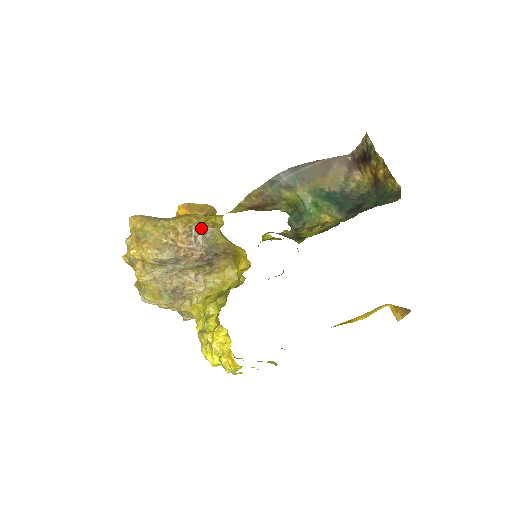
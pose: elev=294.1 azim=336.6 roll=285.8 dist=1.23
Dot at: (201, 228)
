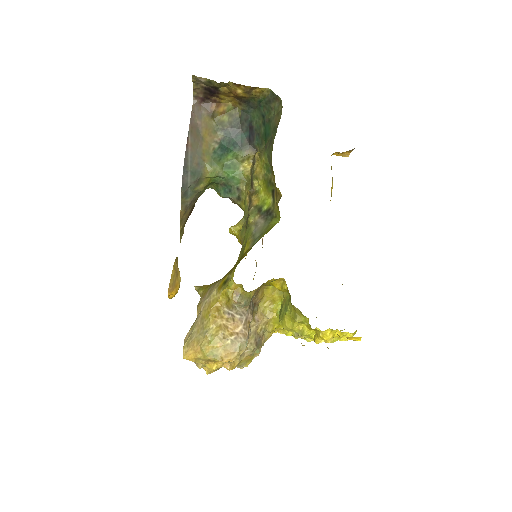
Dot at: (233, 305)
